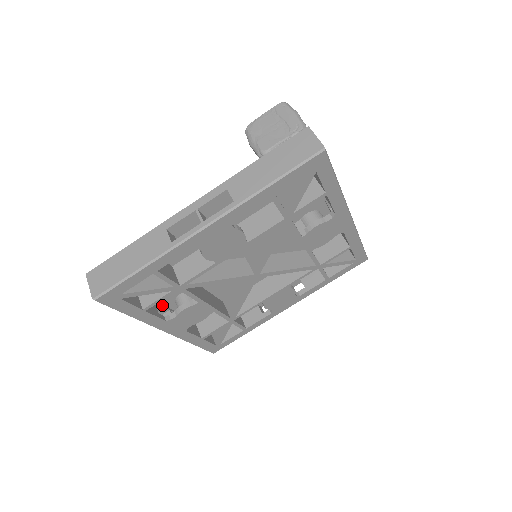
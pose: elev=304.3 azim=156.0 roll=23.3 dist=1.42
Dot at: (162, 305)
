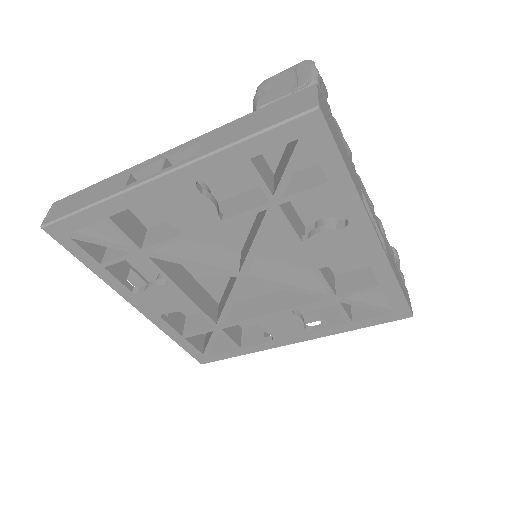
Dot at: (141, 276)
